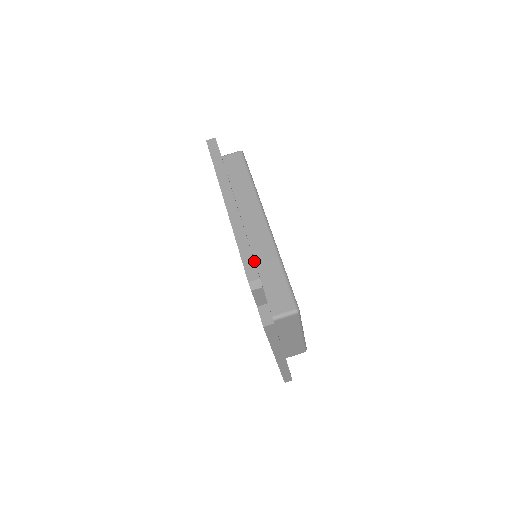
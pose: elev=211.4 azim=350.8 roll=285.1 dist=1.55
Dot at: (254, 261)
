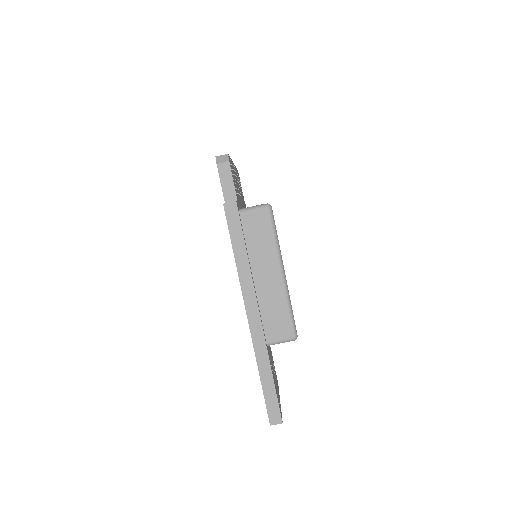
Dot at: (229, 156)
